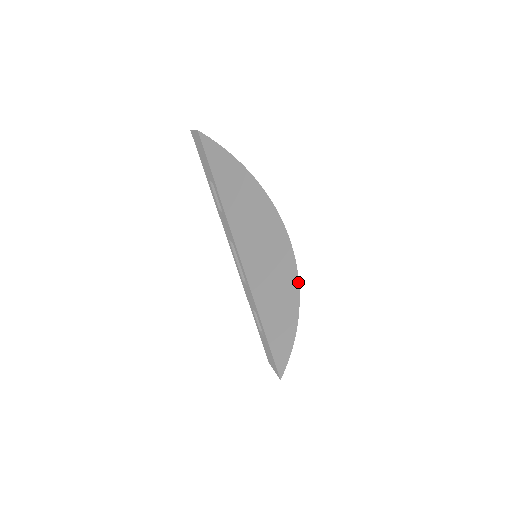
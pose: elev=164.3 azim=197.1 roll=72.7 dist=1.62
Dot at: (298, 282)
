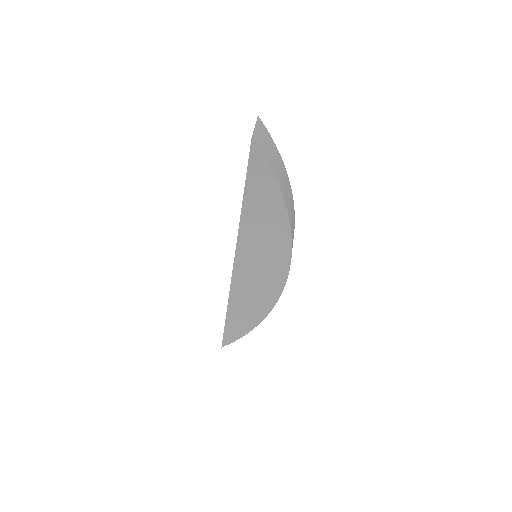
Dot at: (277, 300)
